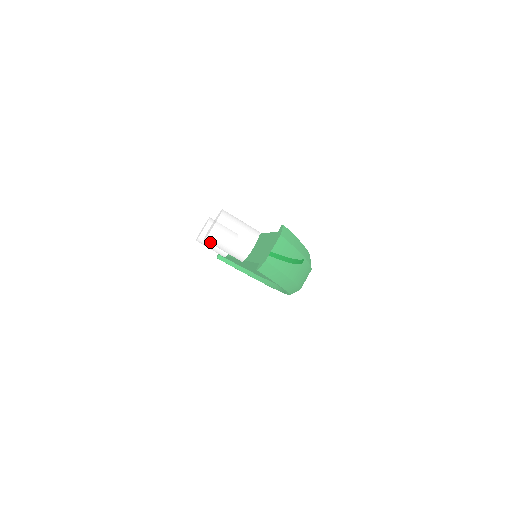
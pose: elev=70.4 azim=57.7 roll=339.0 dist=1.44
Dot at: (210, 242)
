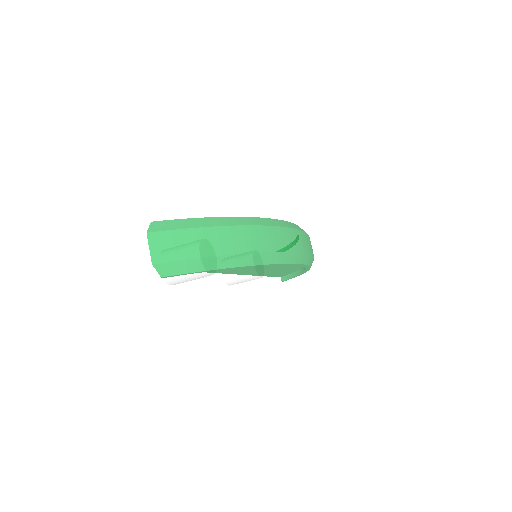
Dot at: (175, 283)
